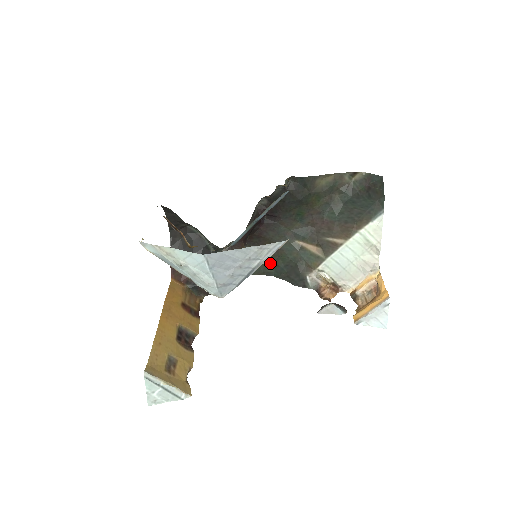
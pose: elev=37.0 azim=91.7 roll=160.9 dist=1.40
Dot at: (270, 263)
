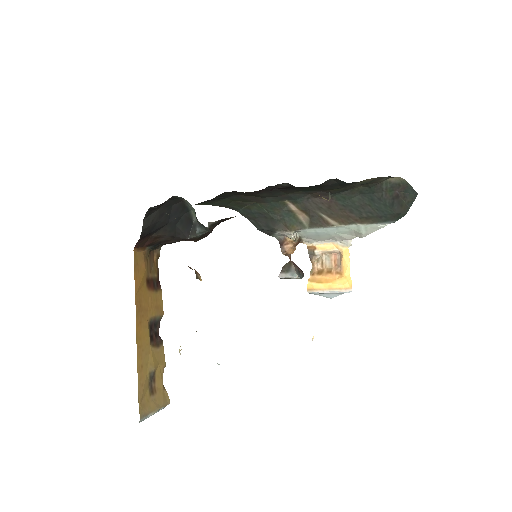
Dot at: (241, 203)
